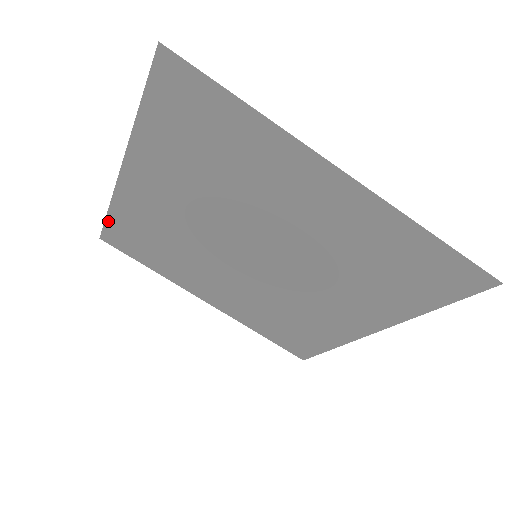
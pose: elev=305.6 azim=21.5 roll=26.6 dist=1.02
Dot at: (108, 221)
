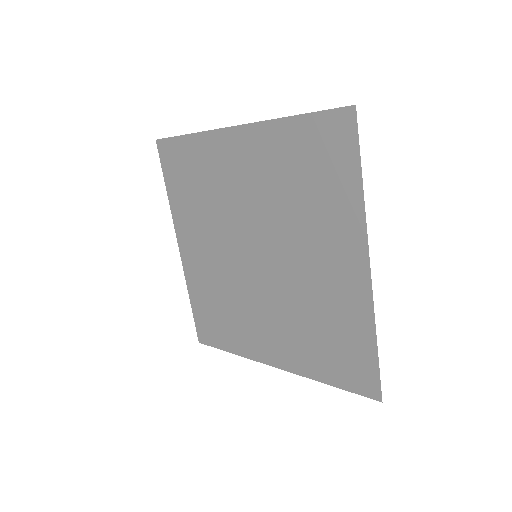
Dot at: (179, 139)
